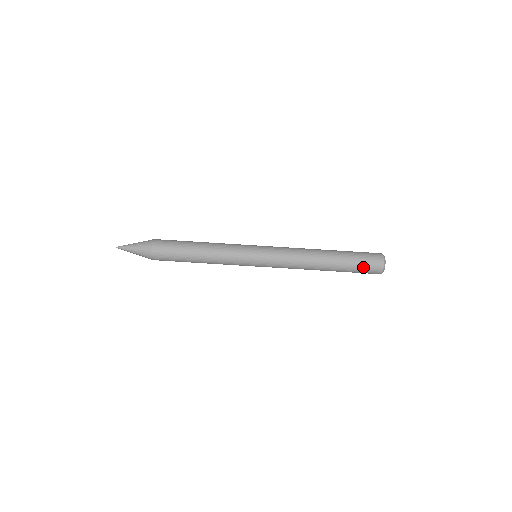
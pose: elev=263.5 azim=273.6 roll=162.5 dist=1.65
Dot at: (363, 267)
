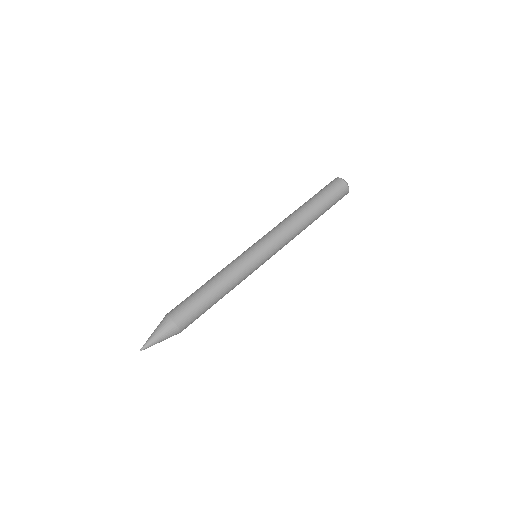
Dot at: (330, 190)
